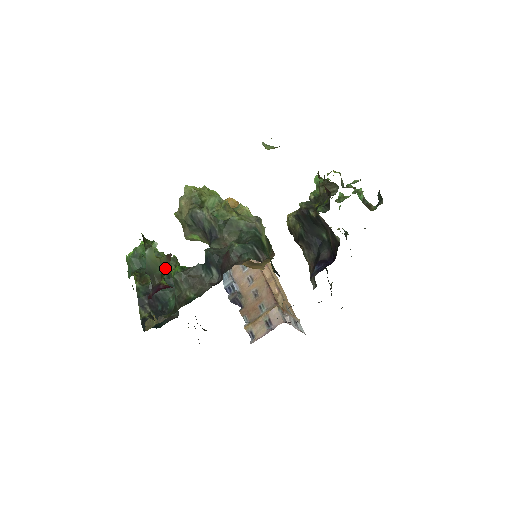
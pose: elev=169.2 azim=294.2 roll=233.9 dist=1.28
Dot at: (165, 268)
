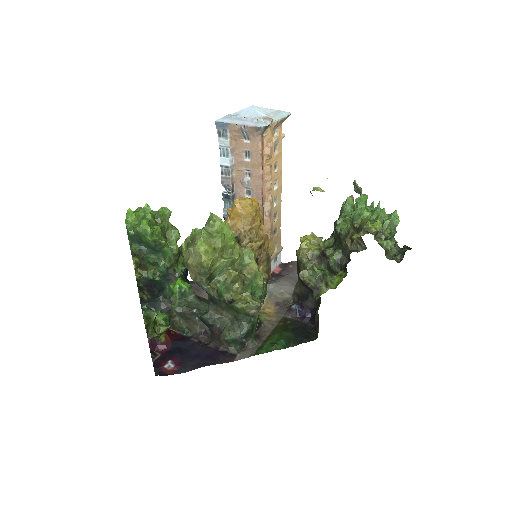
Dot at: occluded
